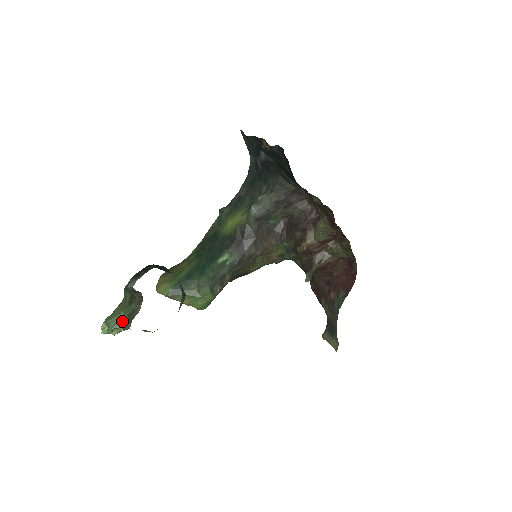
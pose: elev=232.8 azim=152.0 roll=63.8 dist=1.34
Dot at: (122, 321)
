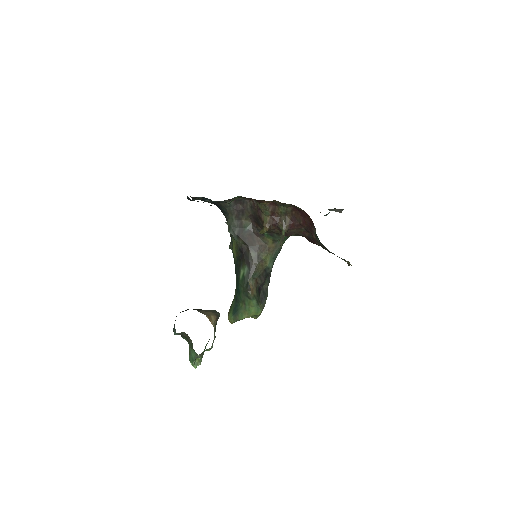
Dot at: (194, 354)
